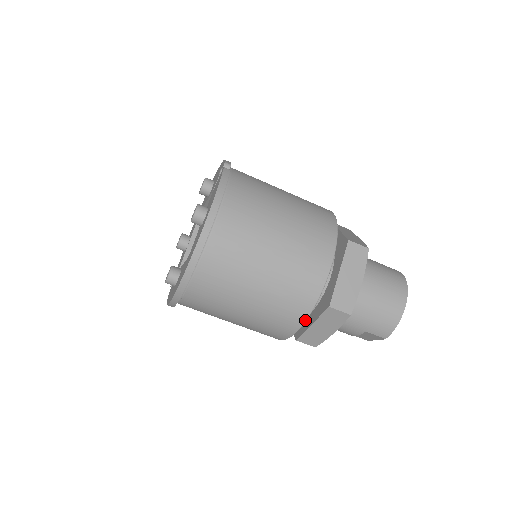
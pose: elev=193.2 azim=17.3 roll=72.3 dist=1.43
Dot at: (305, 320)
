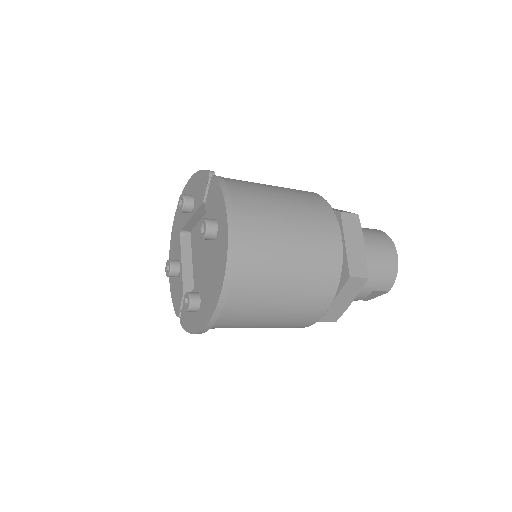
Dot at: (334, 297)
